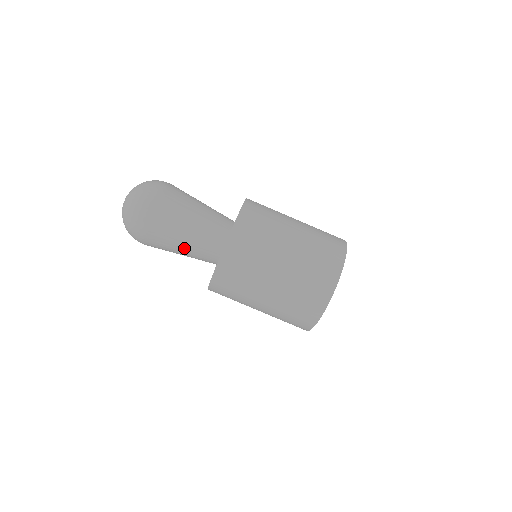
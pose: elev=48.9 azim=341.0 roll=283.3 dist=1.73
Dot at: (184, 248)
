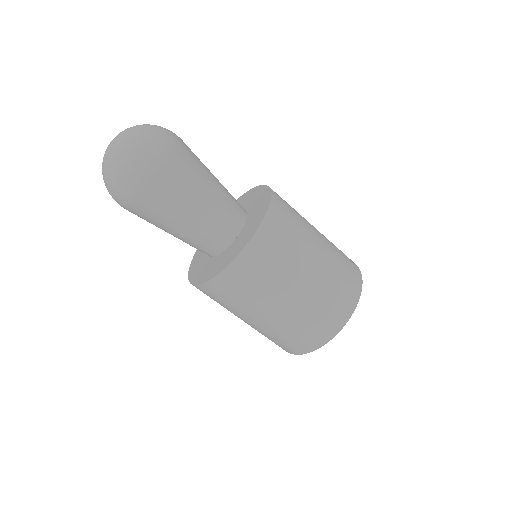
Dot at: (173, 234)
